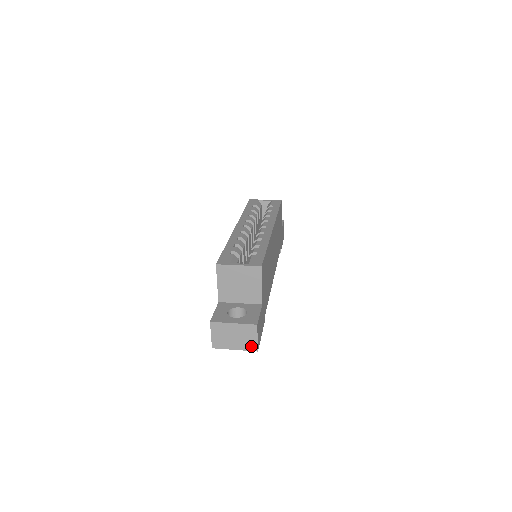
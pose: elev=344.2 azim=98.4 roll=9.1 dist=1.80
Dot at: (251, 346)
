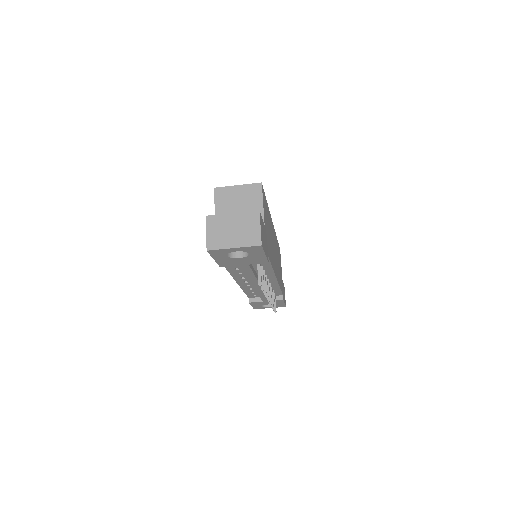
Dot at: (253, 239)
